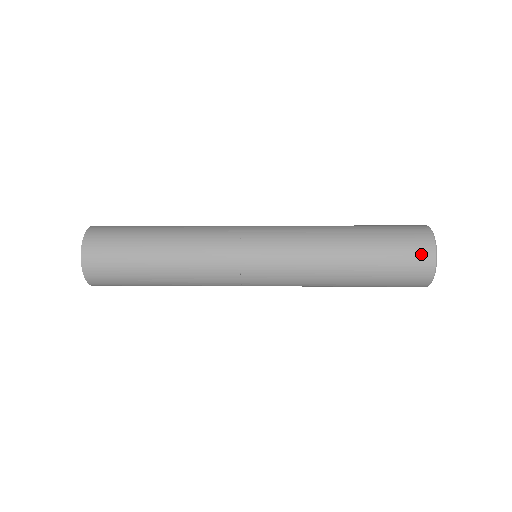
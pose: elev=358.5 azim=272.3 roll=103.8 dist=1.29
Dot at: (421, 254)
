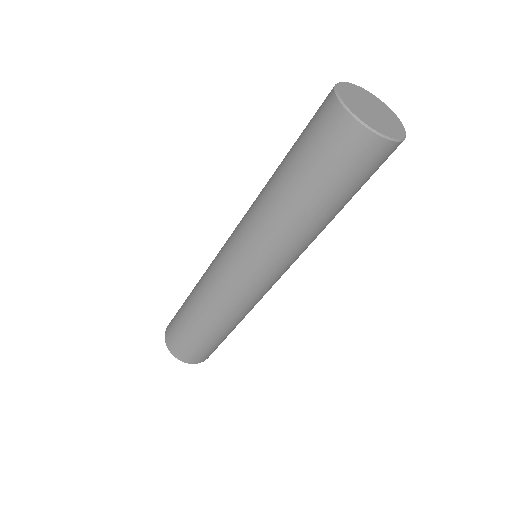
Dot at: (326, 117)
